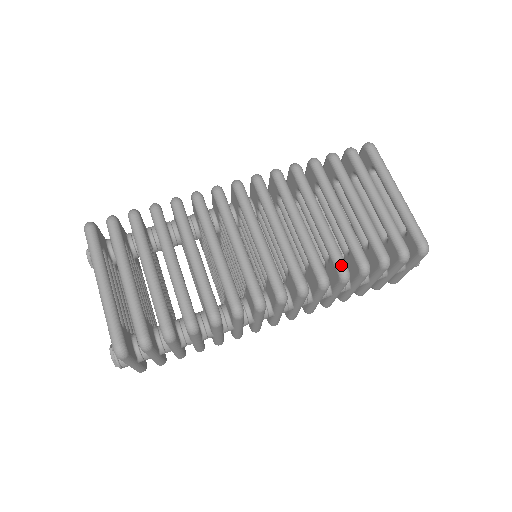
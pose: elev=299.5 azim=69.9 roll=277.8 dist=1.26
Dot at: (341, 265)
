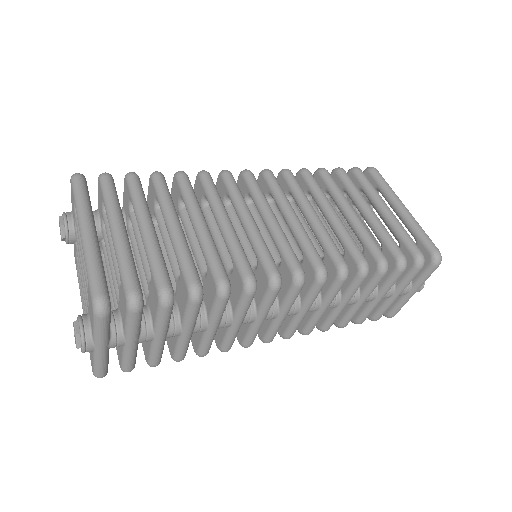
Dot at: (360, 256)
